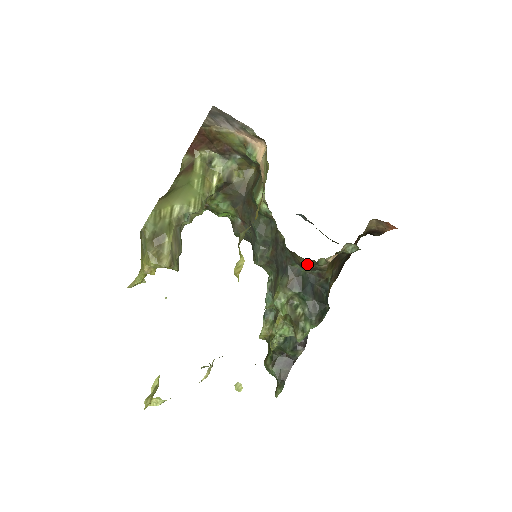
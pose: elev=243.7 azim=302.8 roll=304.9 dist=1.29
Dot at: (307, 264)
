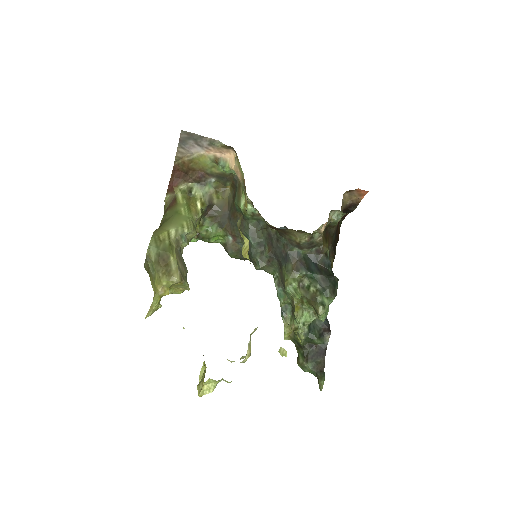
Dot at: (304, 241)
